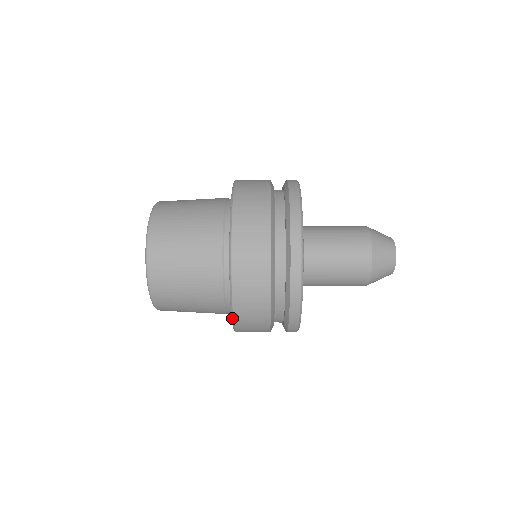
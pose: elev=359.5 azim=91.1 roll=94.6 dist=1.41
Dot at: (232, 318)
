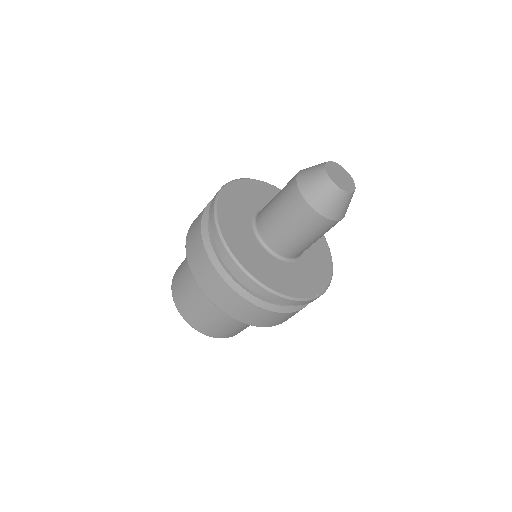
Dot at: (257, 326)
